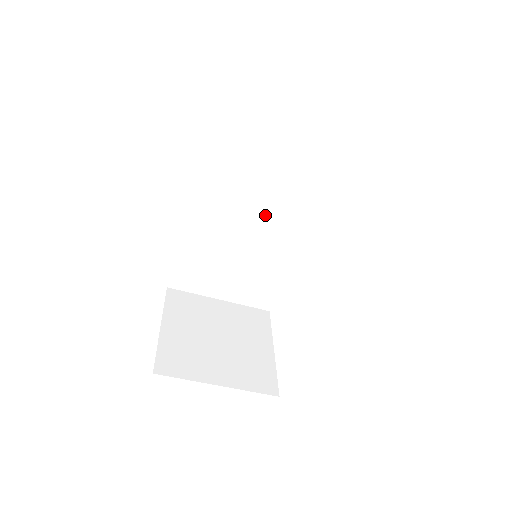
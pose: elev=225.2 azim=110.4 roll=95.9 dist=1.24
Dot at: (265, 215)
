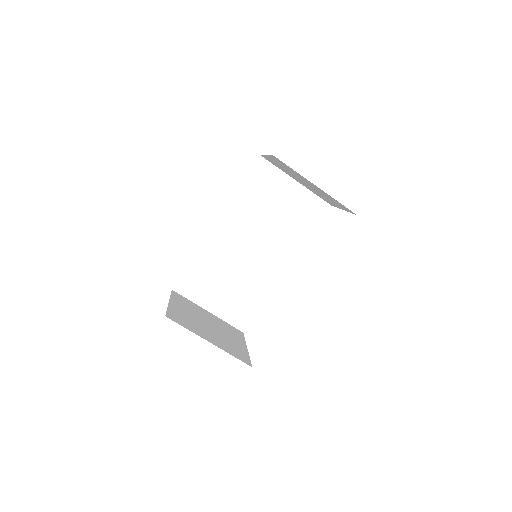
Dot at: (261, 245)
